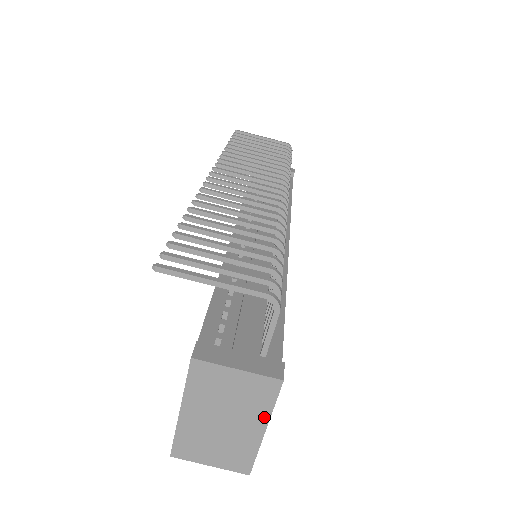
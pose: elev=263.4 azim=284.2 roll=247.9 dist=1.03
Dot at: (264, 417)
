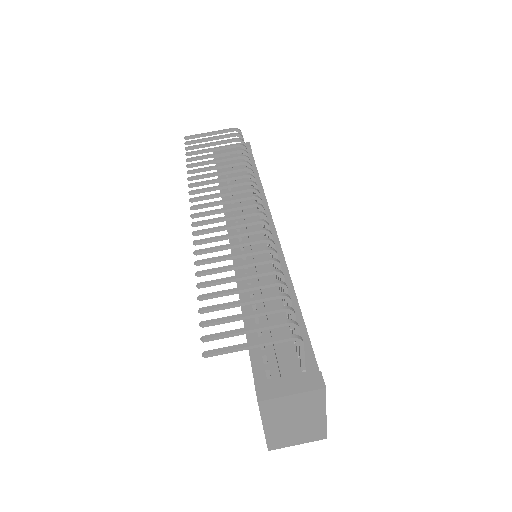
Dot at: (322, 409)
